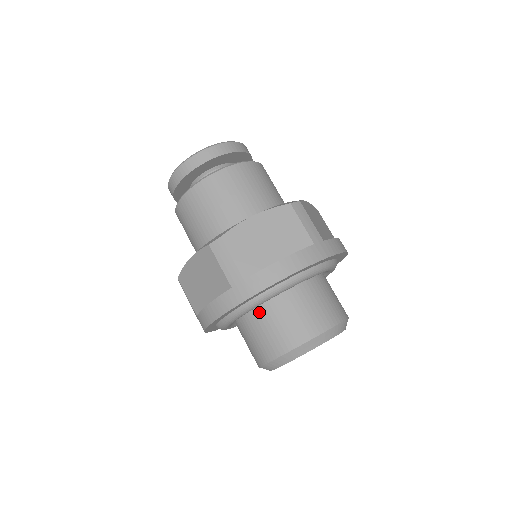
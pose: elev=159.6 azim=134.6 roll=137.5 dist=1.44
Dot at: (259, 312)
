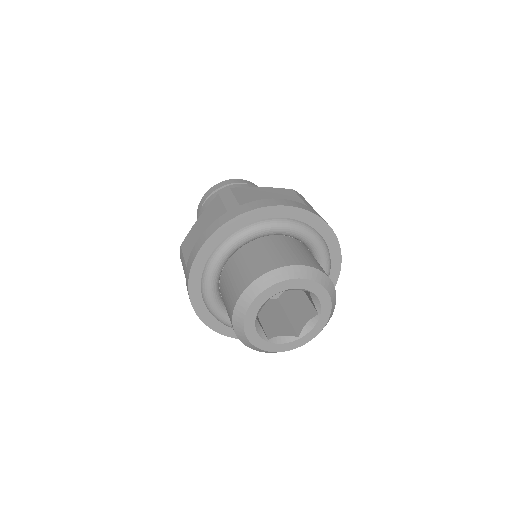
Dot at: (246, 251)
